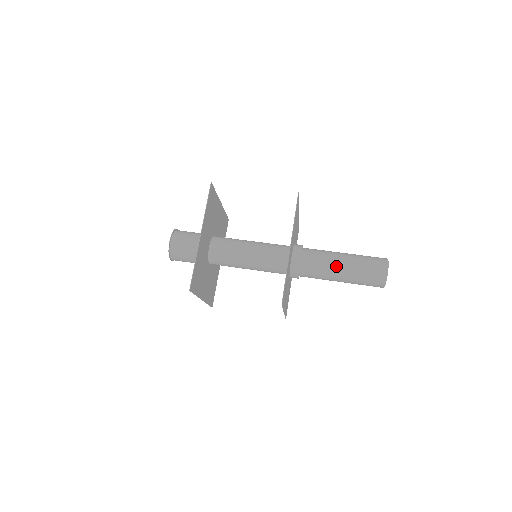
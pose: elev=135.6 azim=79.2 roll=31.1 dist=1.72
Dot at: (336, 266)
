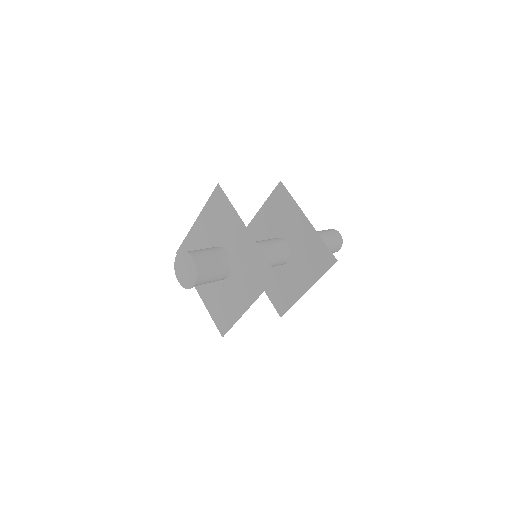
Dot at: occluded
